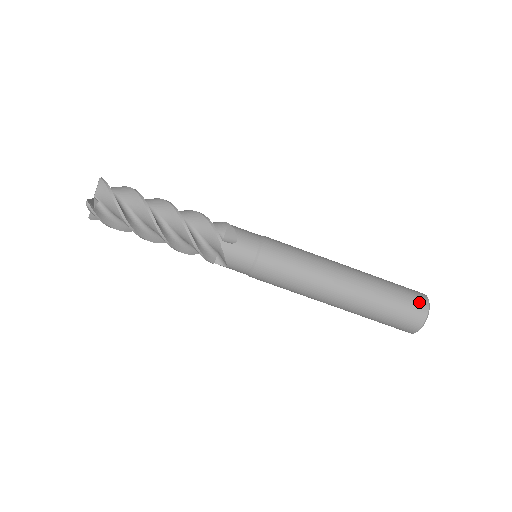
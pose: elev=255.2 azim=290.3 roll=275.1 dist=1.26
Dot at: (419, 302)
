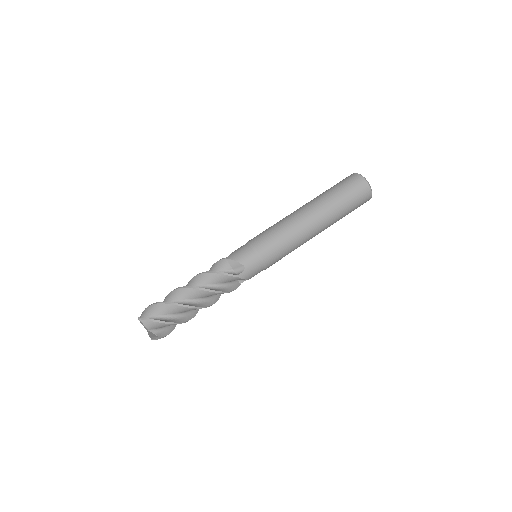
Dot at: (361, 186)
